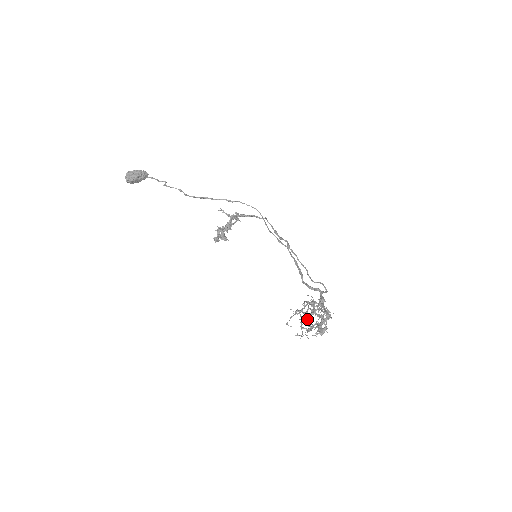
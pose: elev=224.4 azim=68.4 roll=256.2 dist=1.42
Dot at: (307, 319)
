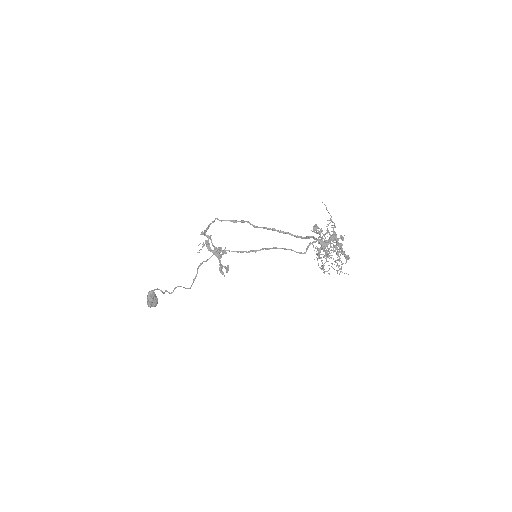
Dot at: occluded
